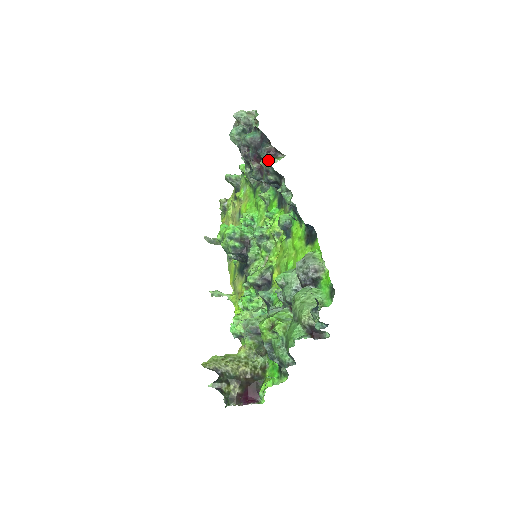
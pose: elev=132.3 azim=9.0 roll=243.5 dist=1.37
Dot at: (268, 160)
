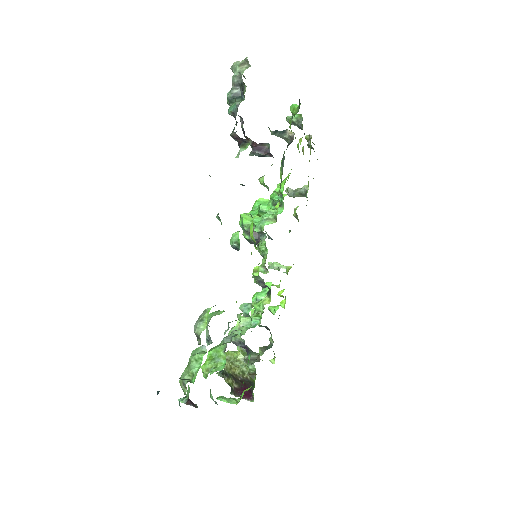
Dot at: occluded
